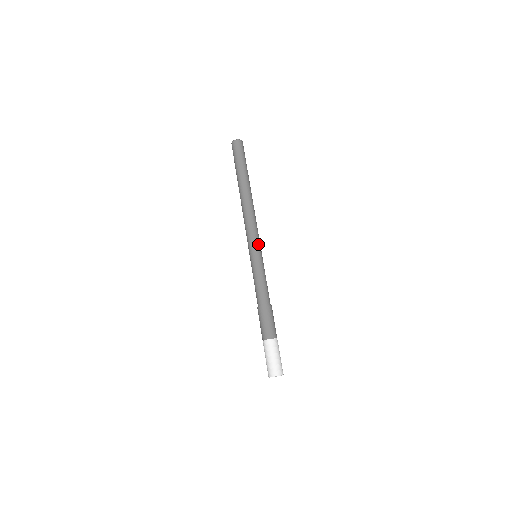
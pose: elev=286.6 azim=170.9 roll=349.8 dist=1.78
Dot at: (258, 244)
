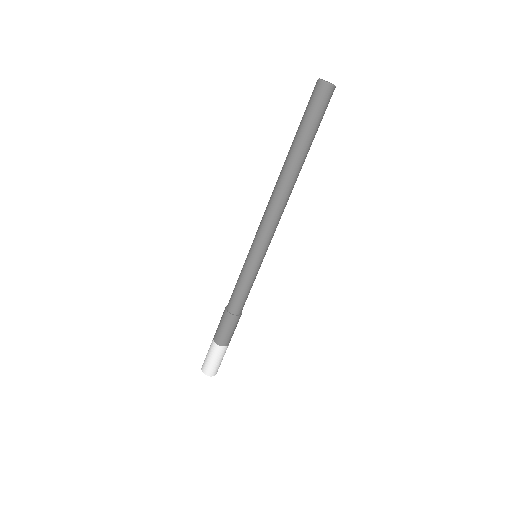
Dot at: occluded
